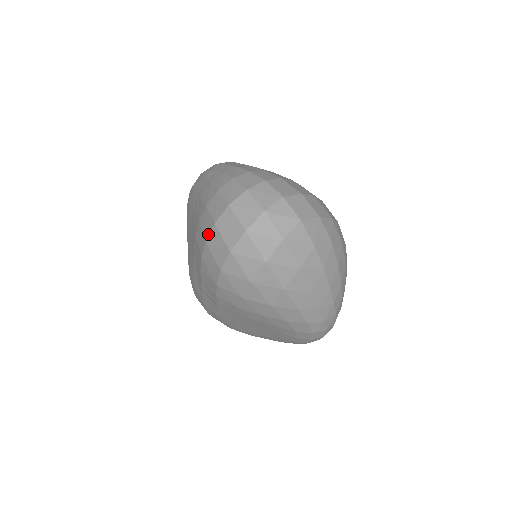
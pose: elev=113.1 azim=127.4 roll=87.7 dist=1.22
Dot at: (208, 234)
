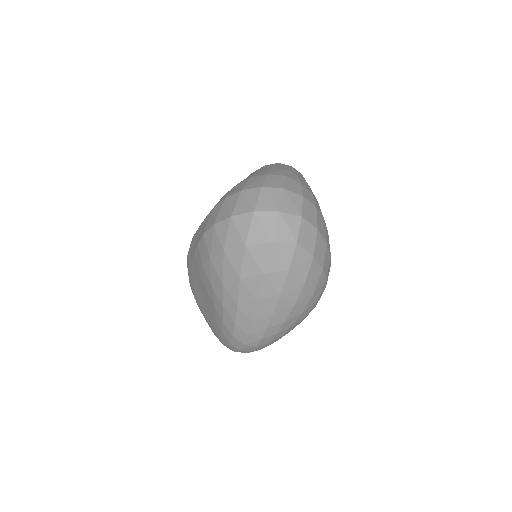
Dot at: (231, 194)
